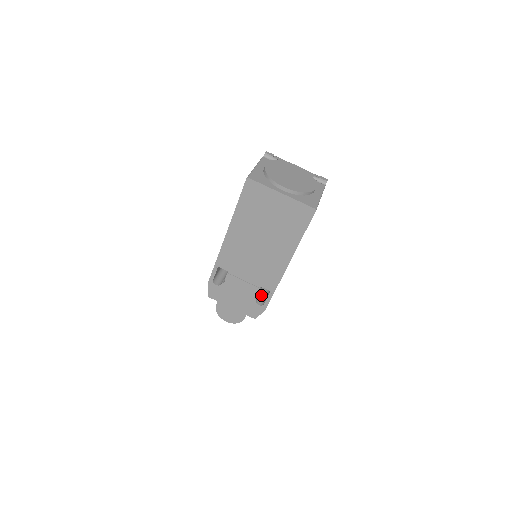
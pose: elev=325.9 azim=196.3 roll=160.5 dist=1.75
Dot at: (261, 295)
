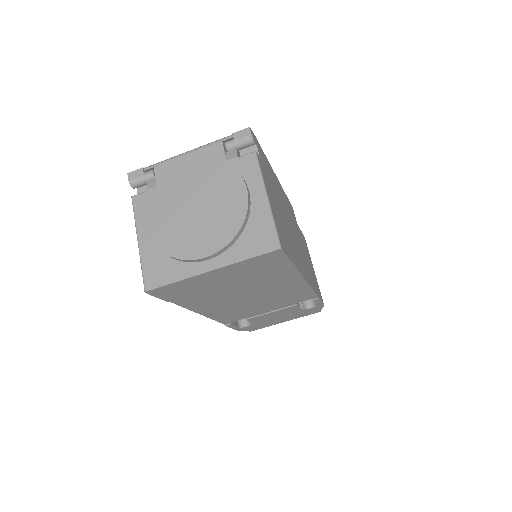
Dot at: occluded
